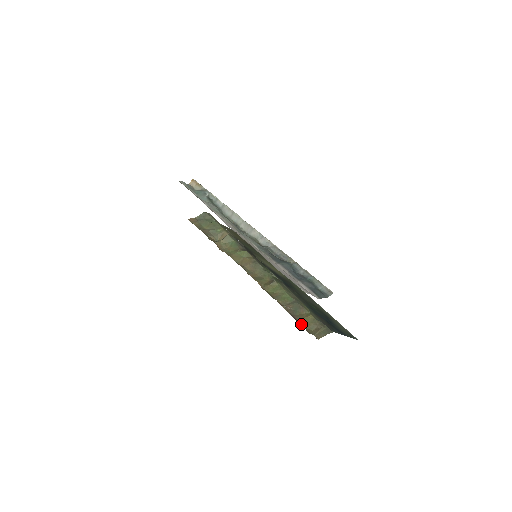
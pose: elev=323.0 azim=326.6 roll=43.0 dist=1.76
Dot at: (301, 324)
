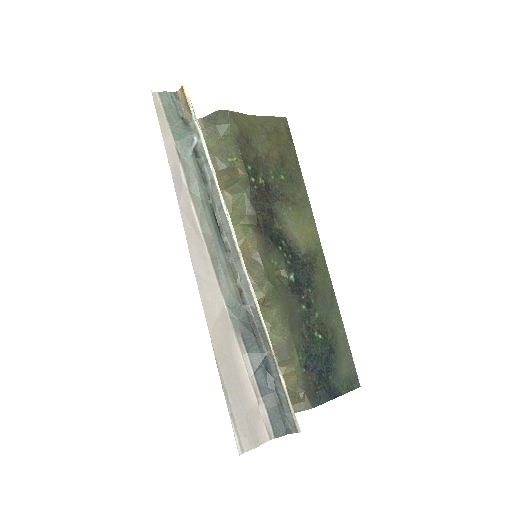
Dot at: occluded
